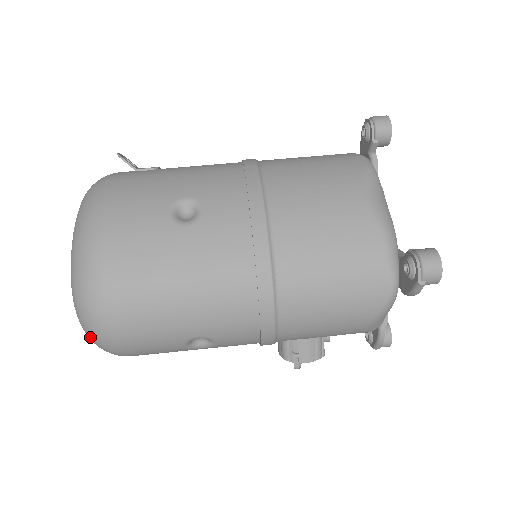
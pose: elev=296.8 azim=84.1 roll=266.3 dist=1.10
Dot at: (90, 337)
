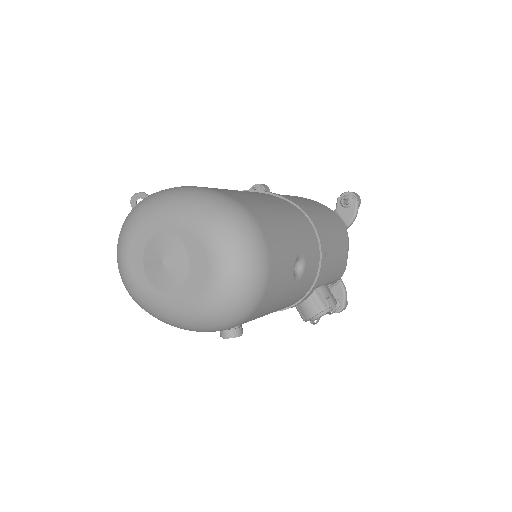
Dot at: (244, 261)
